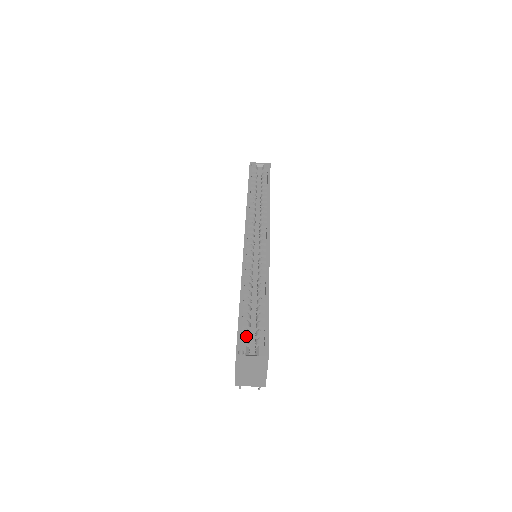
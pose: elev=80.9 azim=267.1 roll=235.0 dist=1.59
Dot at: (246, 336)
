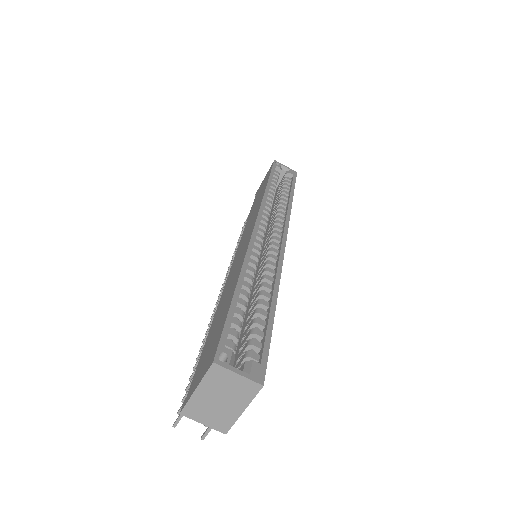
Dot at: (232, 339)
